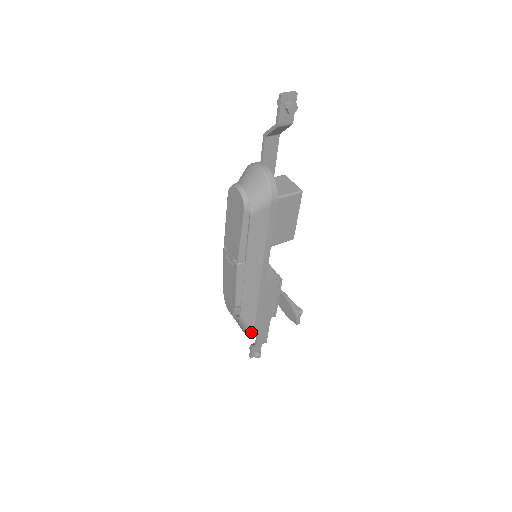
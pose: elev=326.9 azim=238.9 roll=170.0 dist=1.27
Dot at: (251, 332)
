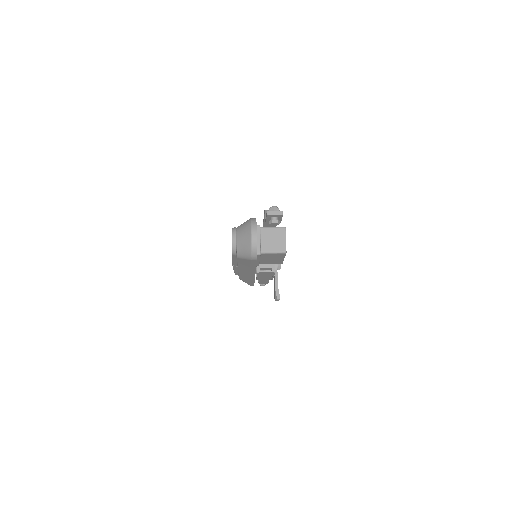
Dot at: (248, 284)
